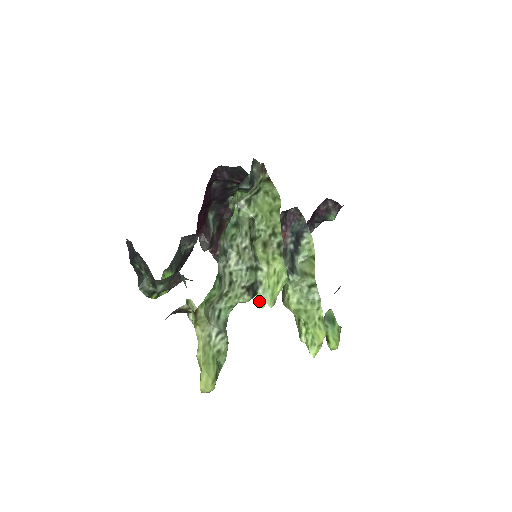
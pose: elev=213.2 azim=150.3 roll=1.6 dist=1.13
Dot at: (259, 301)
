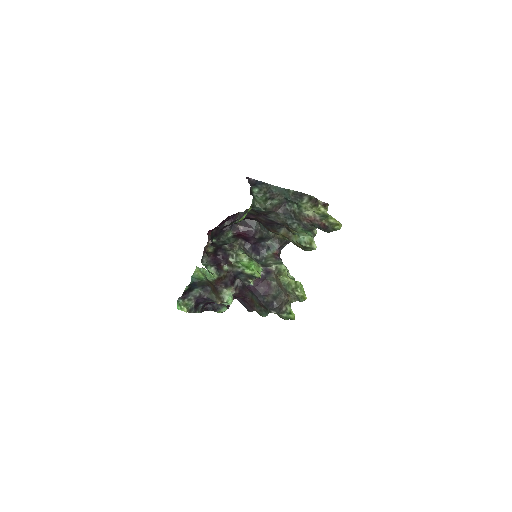
Dot at: (259, 273)
